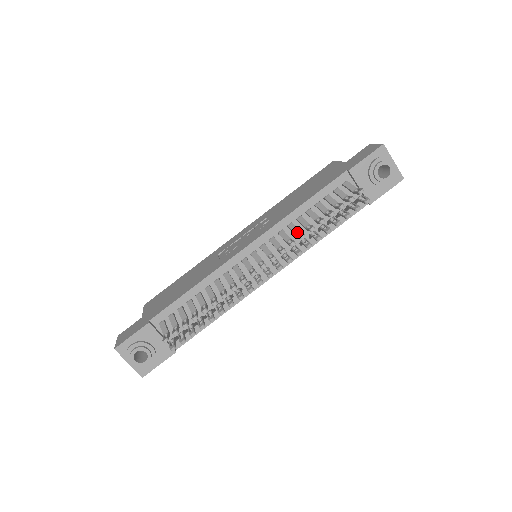
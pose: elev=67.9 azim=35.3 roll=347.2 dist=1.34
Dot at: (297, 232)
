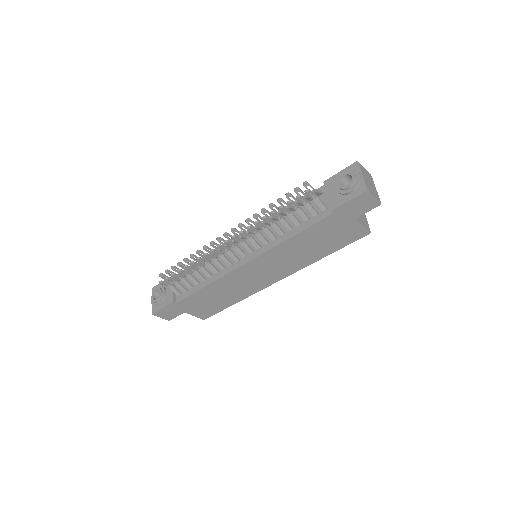
Dot at: occluded
